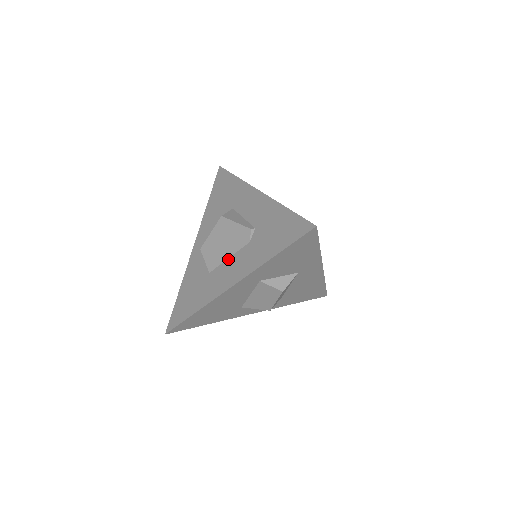
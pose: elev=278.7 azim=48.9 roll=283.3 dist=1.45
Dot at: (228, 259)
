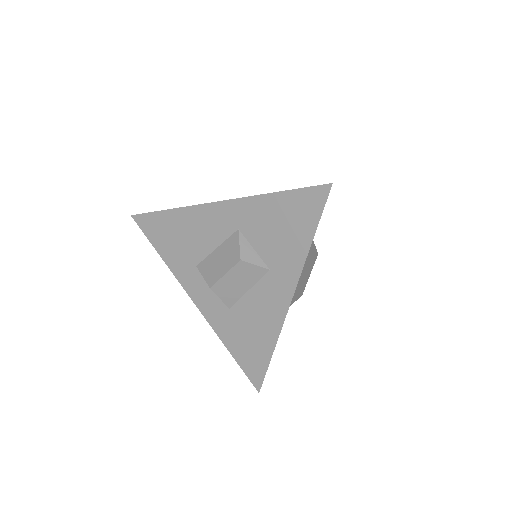
Dot at: occluded
